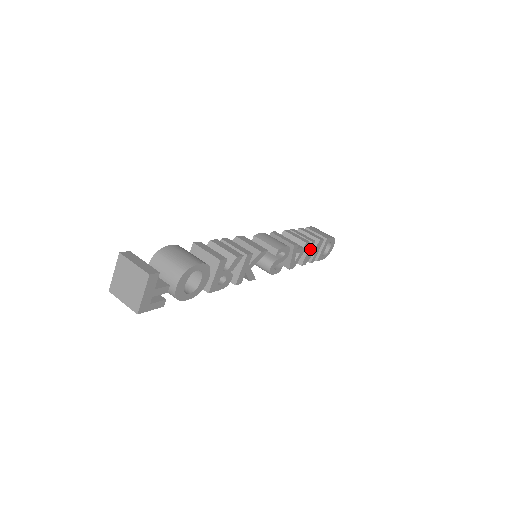
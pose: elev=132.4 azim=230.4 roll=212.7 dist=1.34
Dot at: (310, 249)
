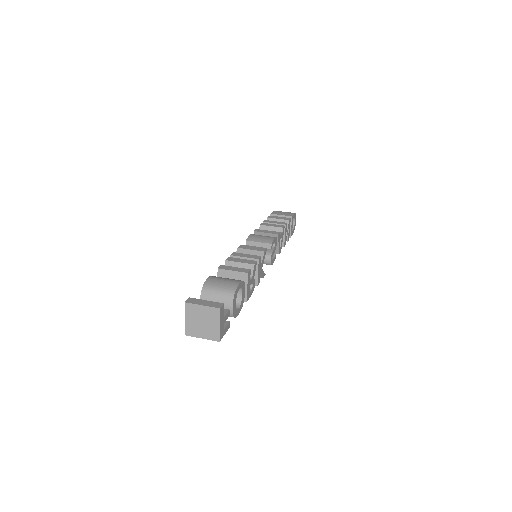
Dot at: (285, 231)
